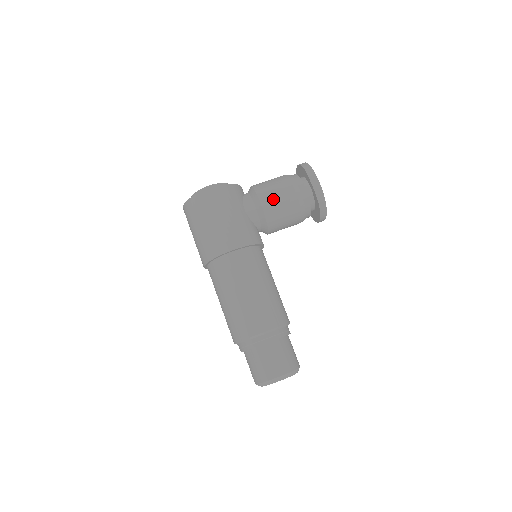
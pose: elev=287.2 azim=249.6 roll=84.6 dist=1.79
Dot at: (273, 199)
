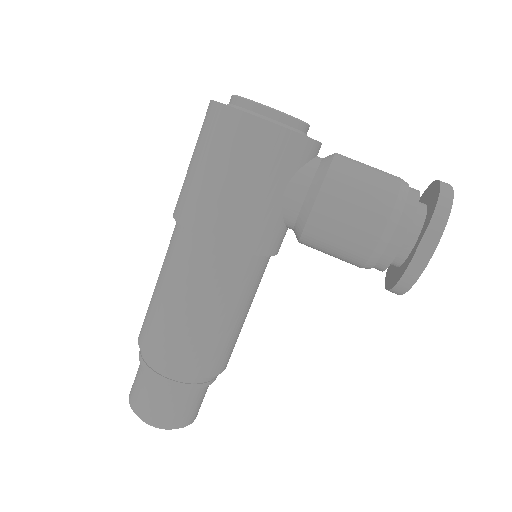
Dot at: (338, 214)
